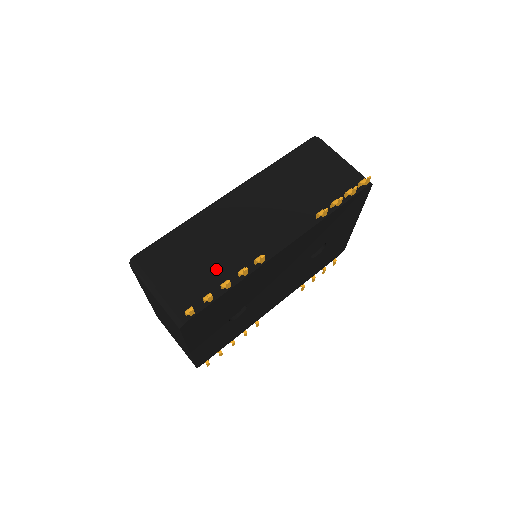
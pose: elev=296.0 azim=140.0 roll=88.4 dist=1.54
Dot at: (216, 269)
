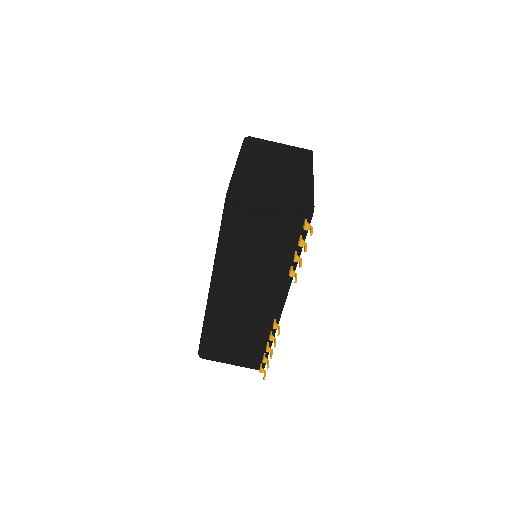
Dot at: (253, 339)
